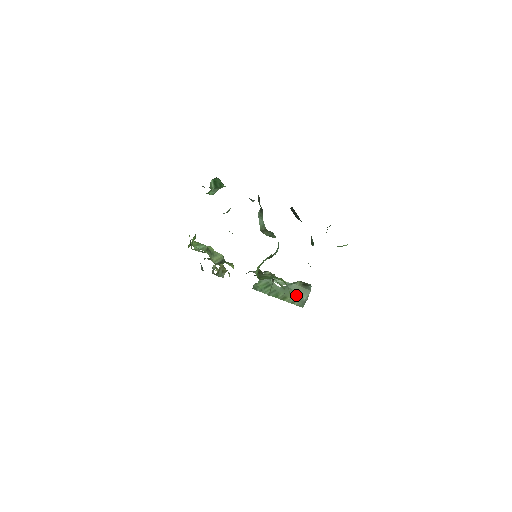
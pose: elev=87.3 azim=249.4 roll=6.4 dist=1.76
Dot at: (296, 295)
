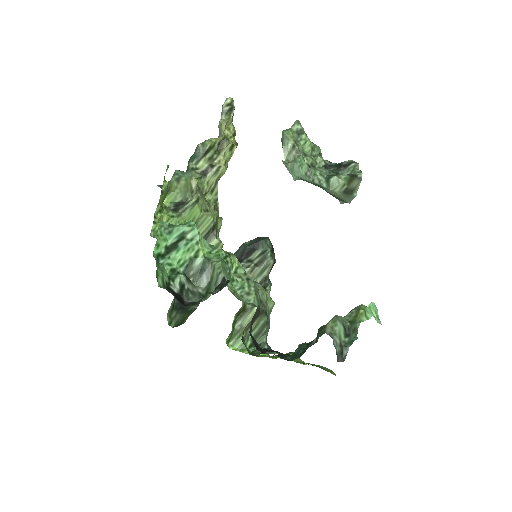
Dot at: occluded
